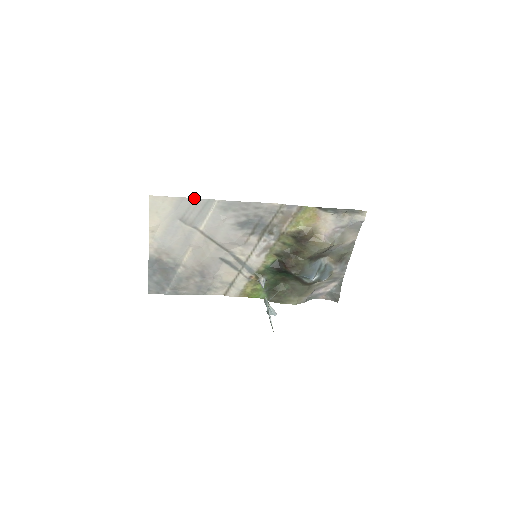
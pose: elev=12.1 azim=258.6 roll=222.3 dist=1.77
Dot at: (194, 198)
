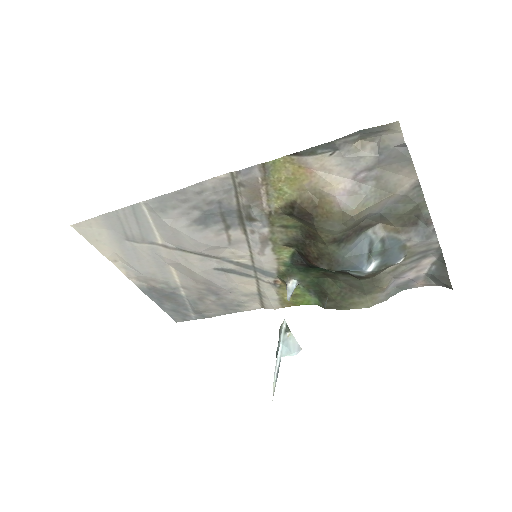
Dot at: (115, 210)
